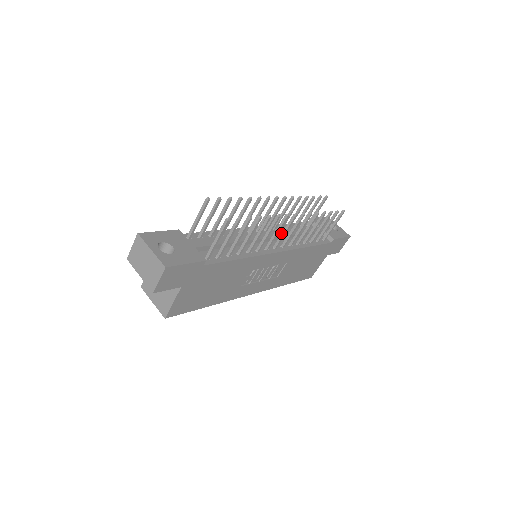
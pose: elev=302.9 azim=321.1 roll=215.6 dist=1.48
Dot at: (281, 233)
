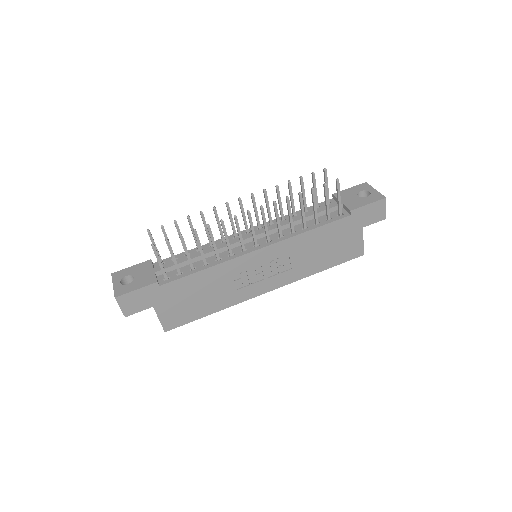
Dot at: (270, 227)
